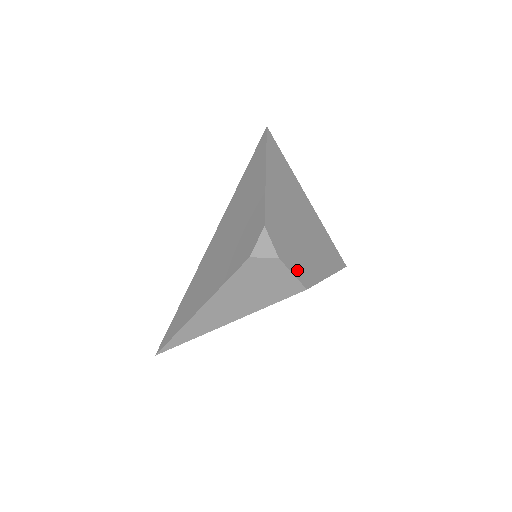
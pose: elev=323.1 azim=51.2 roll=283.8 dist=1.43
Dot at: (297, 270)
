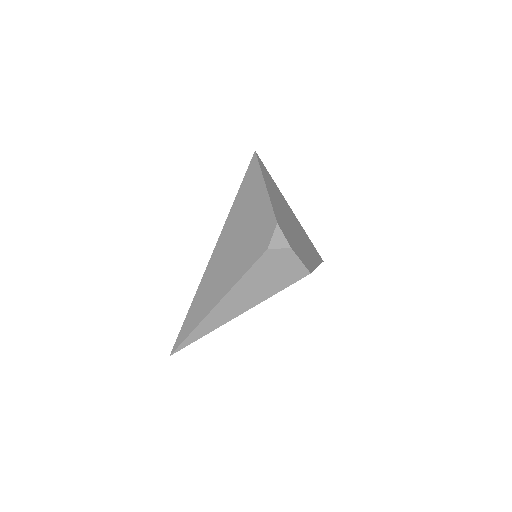
Dot at: (302, 258)
